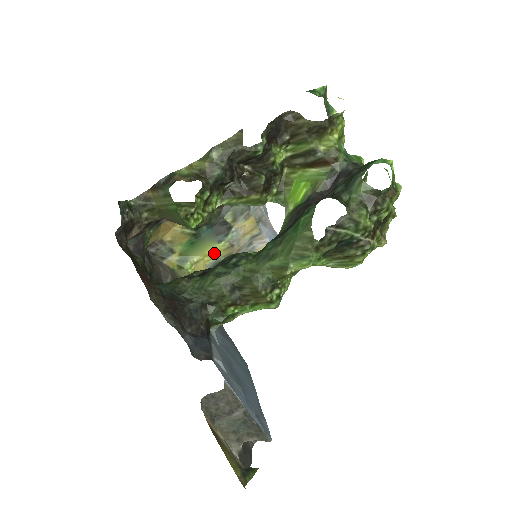
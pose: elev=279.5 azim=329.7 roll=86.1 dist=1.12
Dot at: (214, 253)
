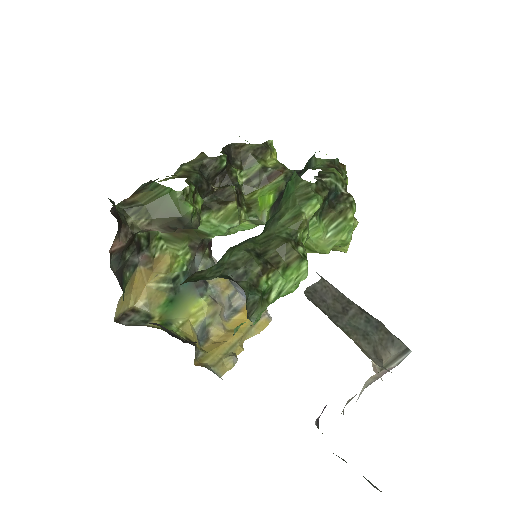
Dot at: (198, 312)
